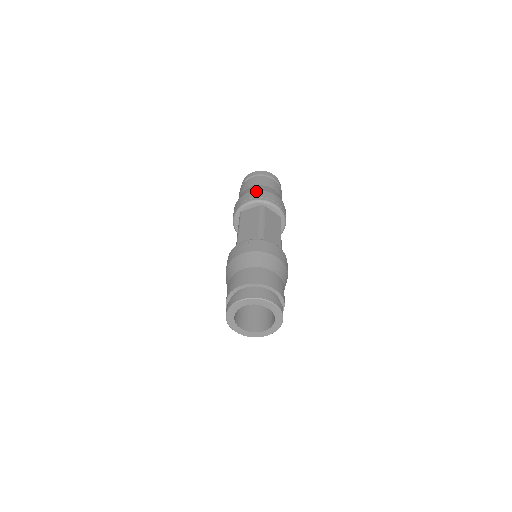
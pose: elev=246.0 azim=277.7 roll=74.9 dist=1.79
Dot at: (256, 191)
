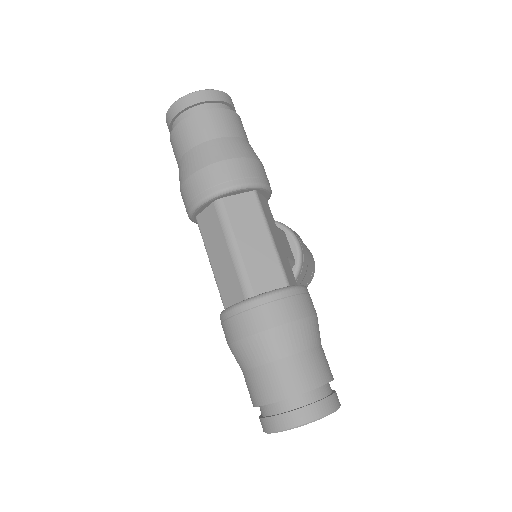
Dot at: (194, 175)
